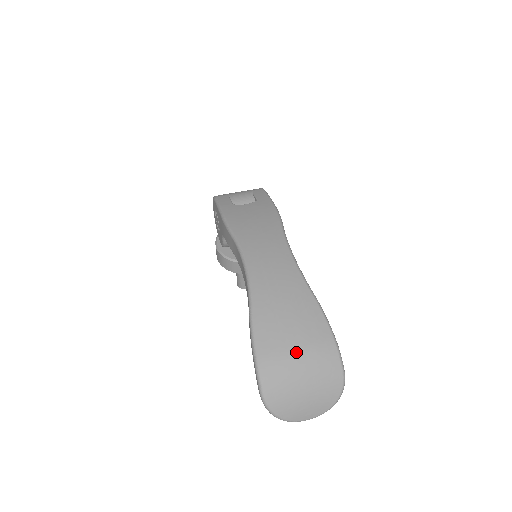
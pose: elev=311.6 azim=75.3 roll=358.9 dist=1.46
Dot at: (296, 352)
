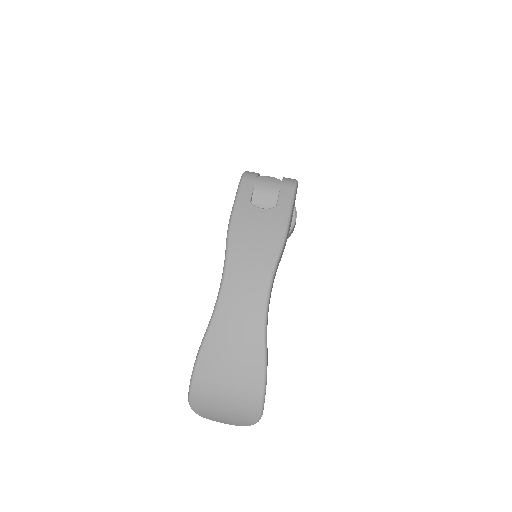
Dot at: (225, 388)
